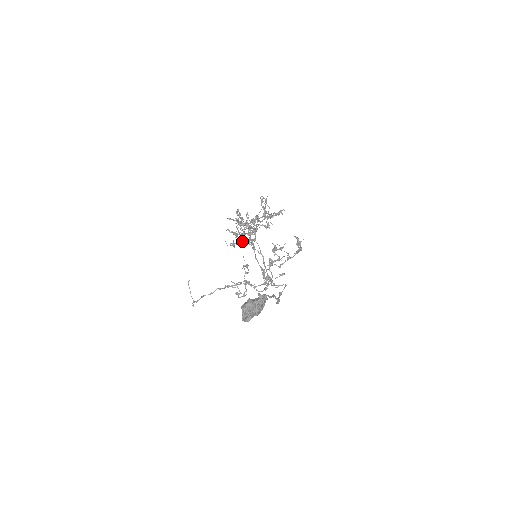
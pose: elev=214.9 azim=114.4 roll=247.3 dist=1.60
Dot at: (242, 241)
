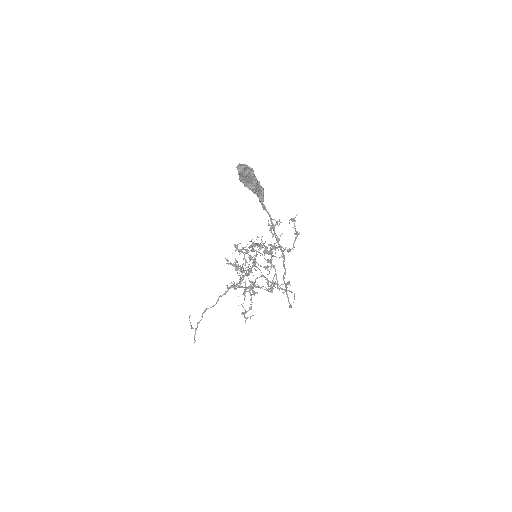
Dot at: (244, 290)
